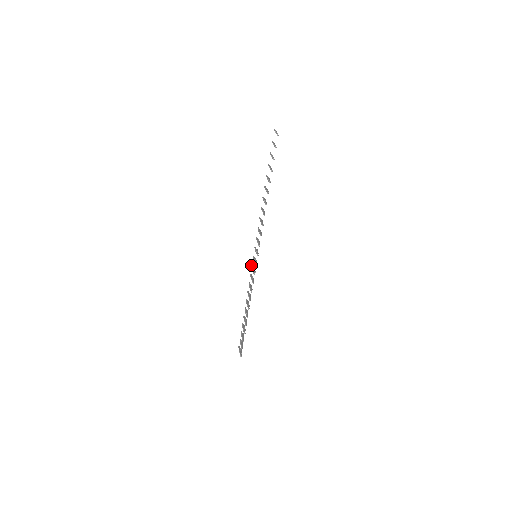
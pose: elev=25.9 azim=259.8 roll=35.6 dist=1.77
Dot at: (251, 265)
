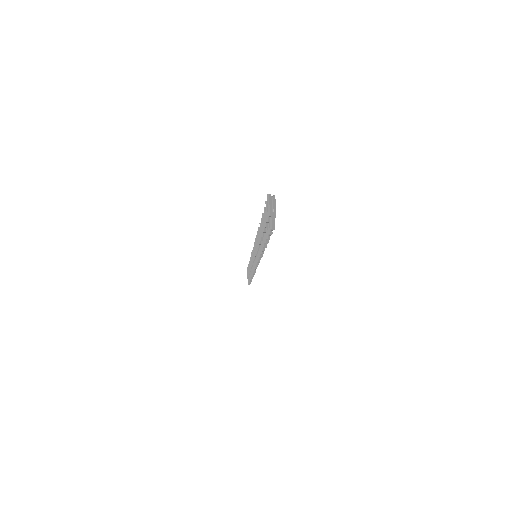
Dot at: occluded
